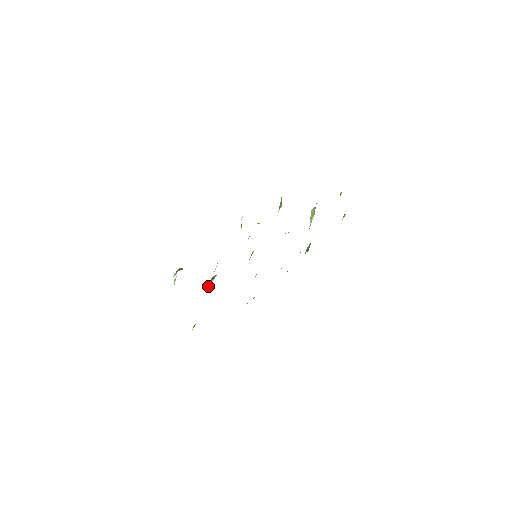
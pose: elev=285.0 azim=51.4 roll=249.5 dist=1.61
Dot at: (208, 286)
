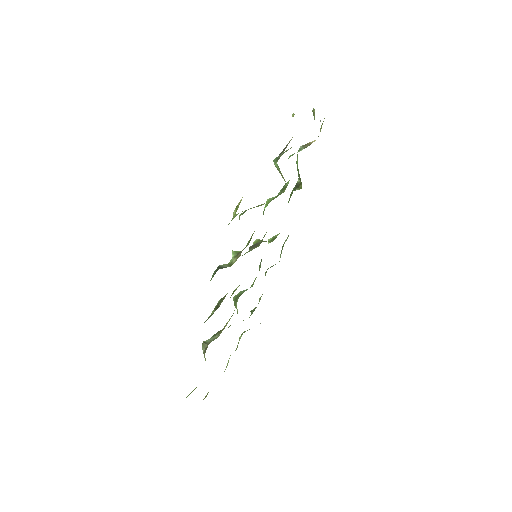
Dot at: (237, 311)
